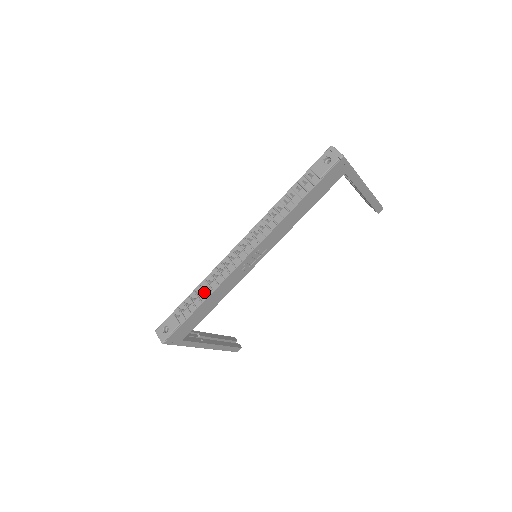
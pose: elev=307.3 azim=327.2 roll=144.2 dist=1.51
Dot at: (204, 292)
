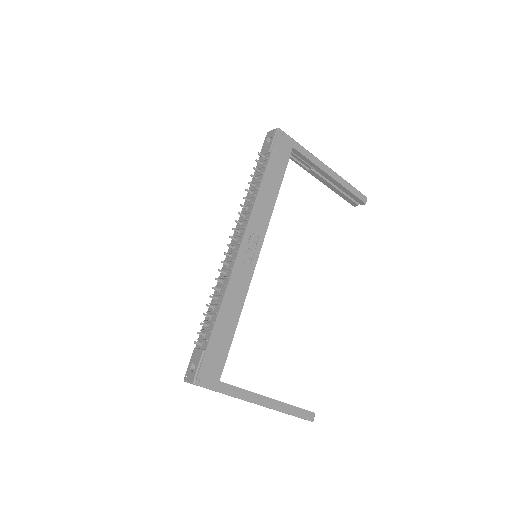
Dot at: (215, 303)
